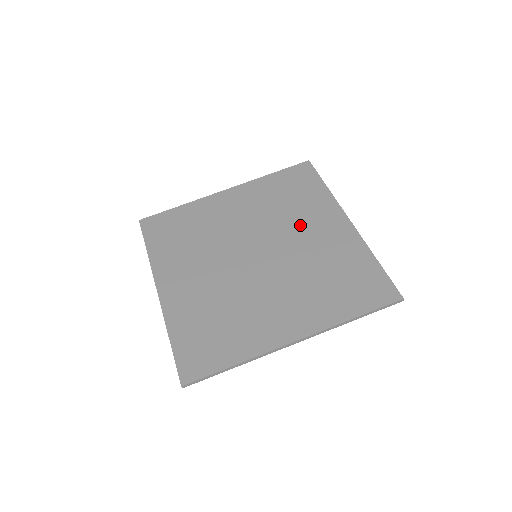
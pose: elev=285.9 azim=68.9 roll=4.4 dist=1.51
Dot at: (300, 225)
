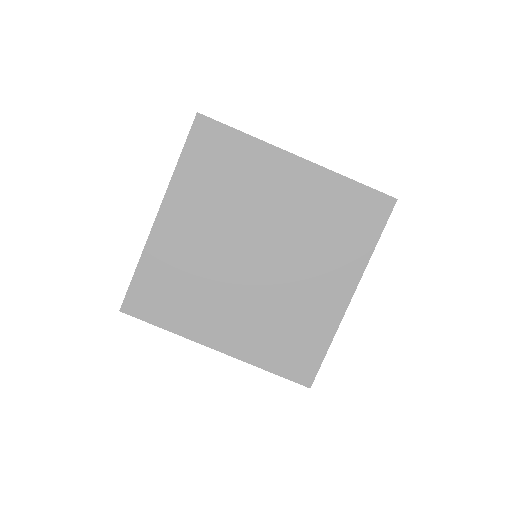
Dot at: (314, 263)
